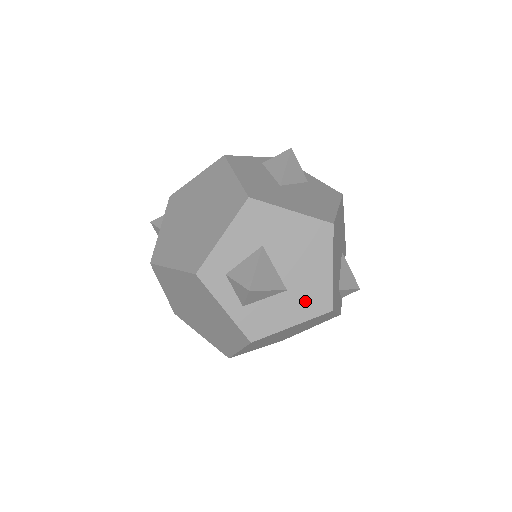
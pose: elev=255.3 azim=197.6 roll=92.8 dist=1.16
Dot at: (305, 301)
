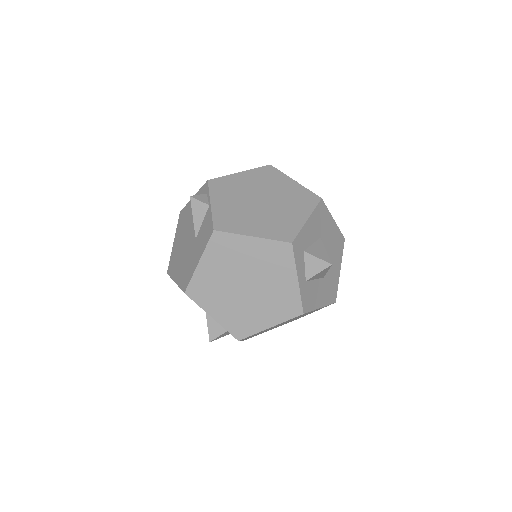
Dot at: (328, 290)
